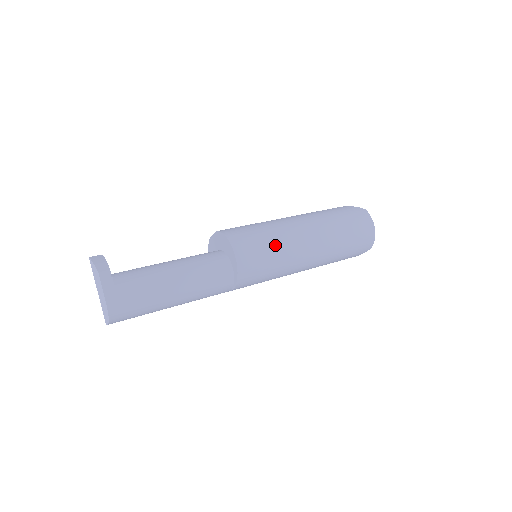
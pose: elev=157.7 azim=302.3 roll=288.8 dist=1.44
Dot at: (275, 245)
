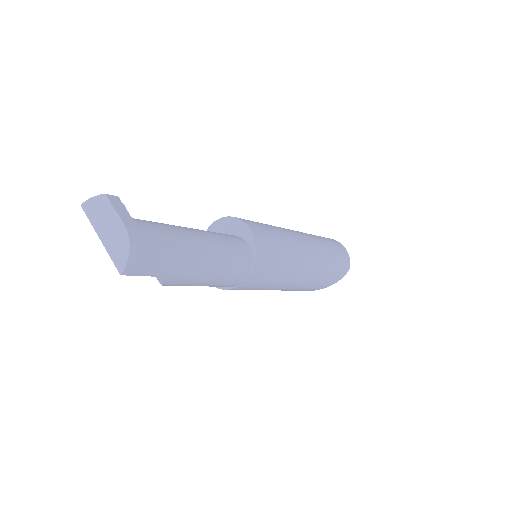
Dot at: (274, 228)
